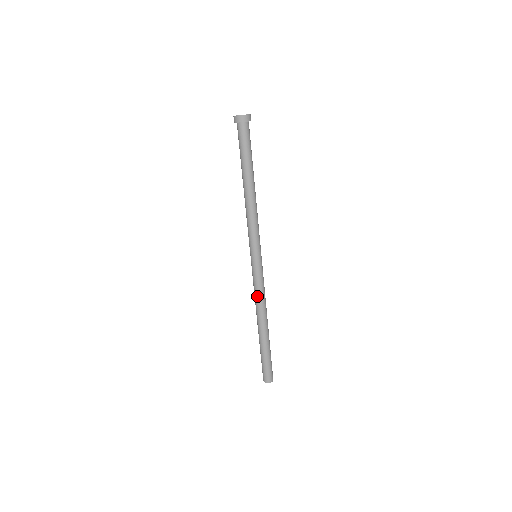
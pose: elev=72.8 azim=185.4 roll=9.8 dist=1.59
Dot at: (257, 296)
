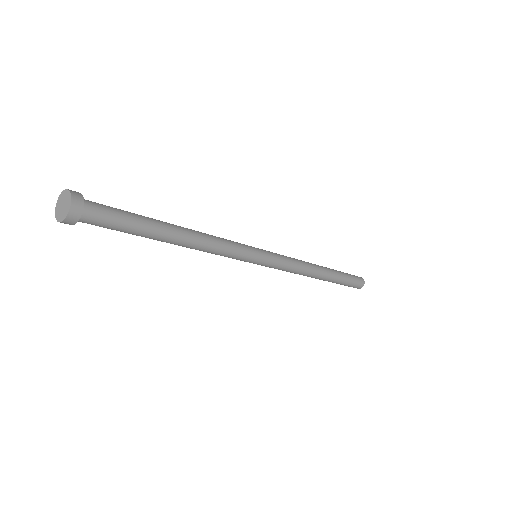
Dot at: occluded
